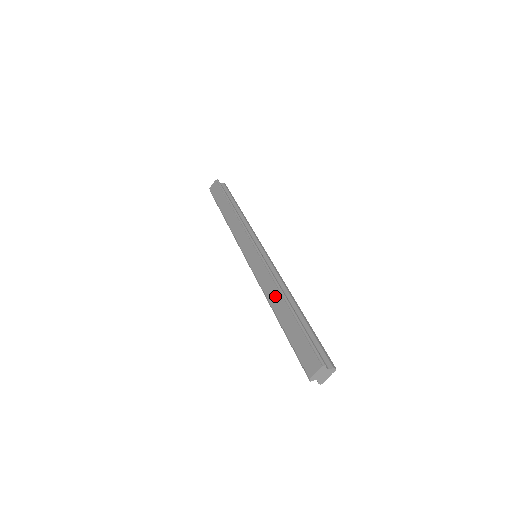
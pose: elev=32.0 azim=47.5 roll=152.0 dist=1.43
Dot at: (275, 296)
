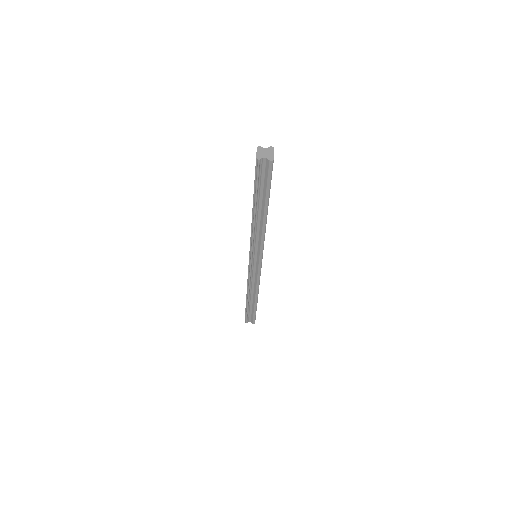
Dot at: occluded
